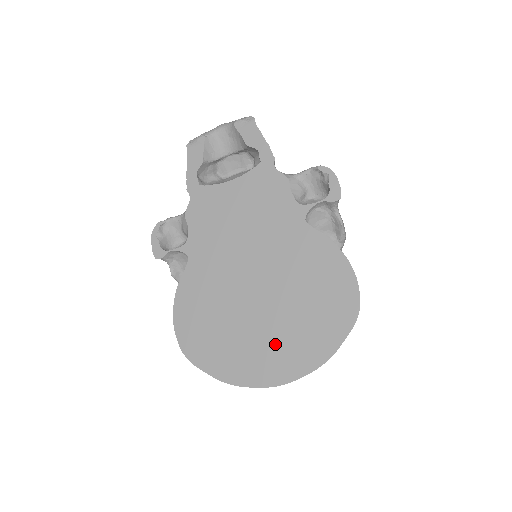
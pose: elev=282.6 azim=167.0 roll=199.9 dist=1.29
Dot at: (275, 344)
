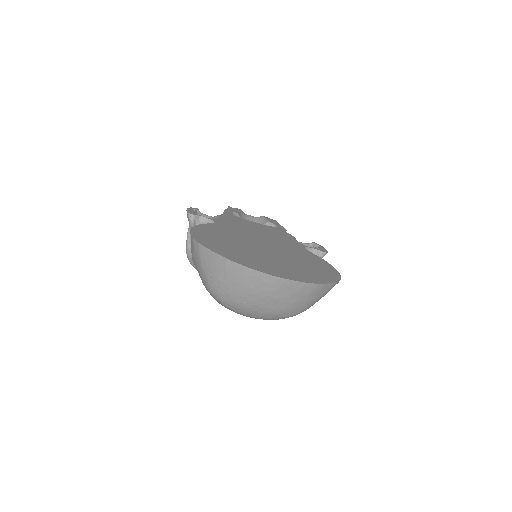
Dot at: (277, 265)
